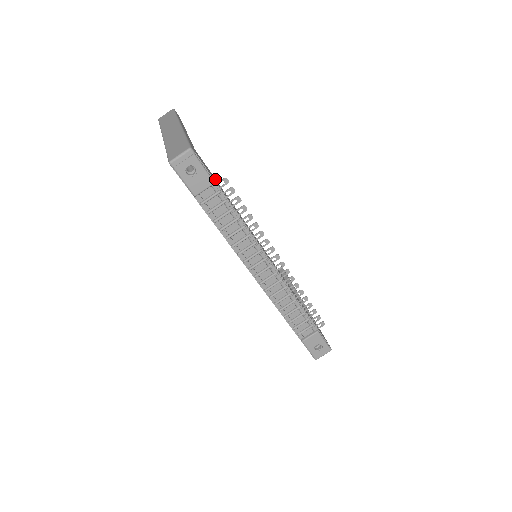
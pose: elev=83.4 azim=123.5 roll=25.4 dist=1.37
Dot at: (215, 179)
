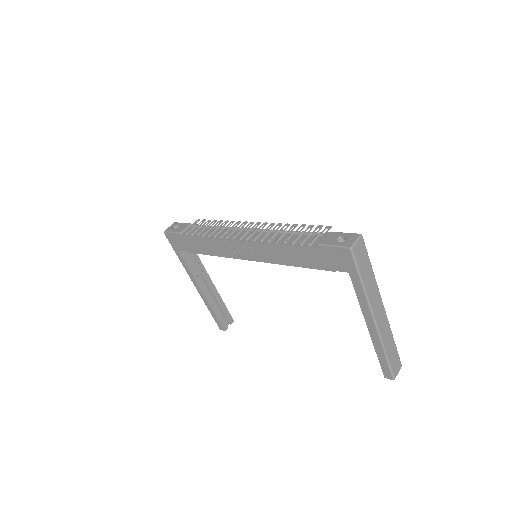
Dot at: occluded
